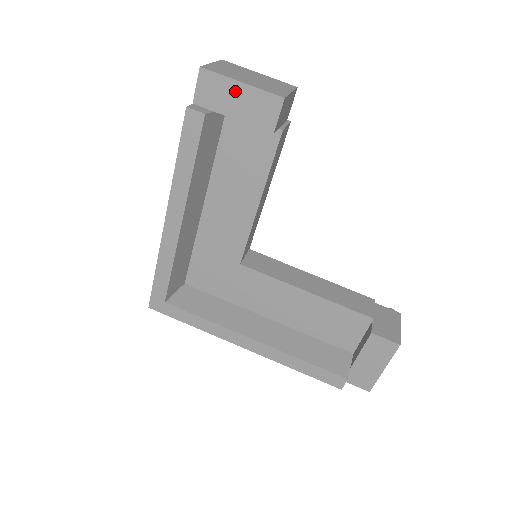
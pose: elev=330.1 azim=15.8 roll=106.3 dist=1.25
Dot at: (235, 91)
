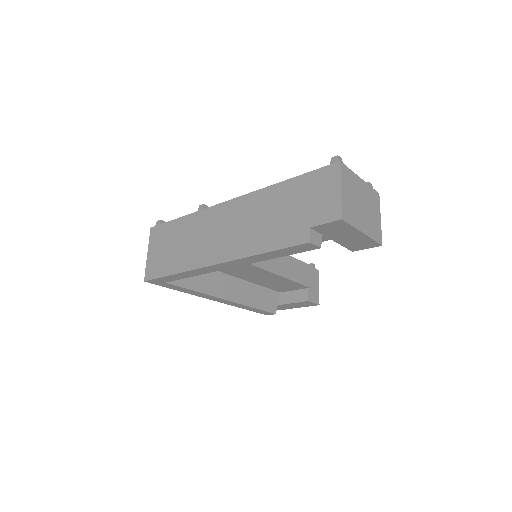
Dot at: (353, 234)
